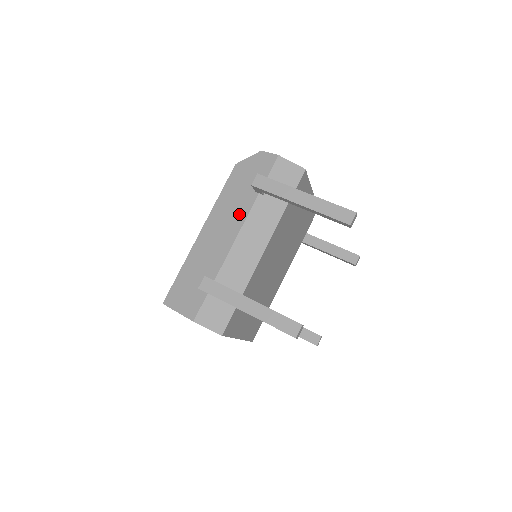
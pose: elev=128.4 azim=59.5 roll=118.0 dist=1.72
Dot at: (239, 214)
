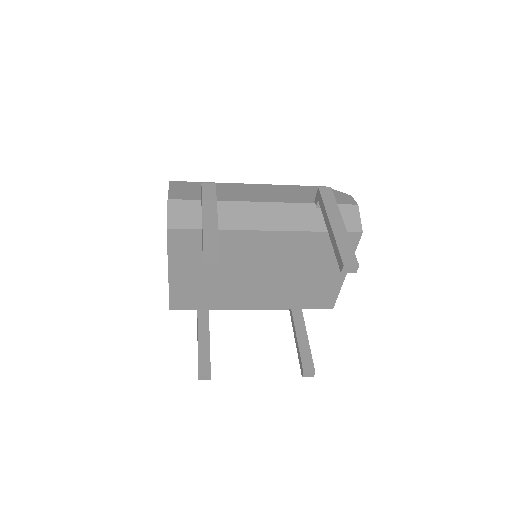
Dot at: (286, 198)
